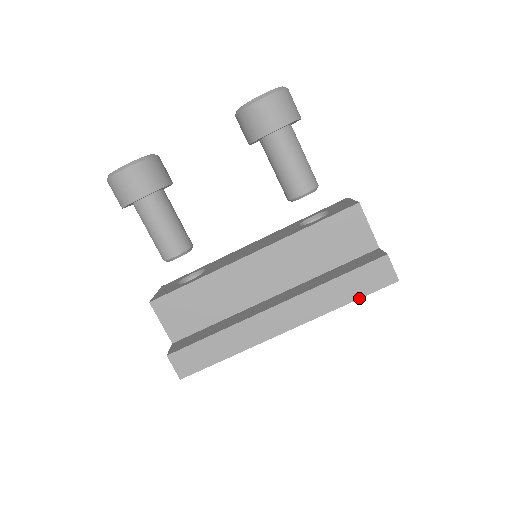
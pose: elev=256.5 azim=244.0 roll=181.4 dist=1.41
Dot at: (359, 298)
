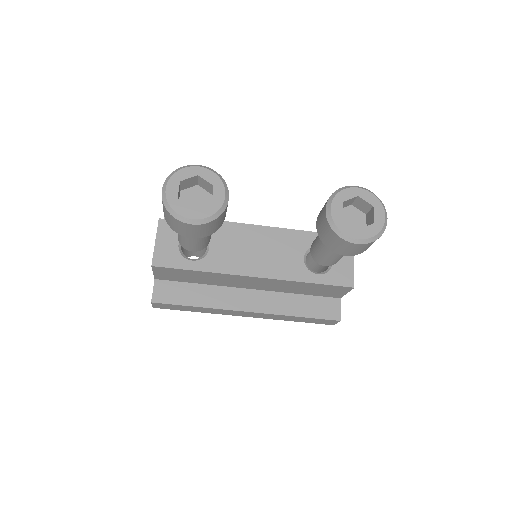
Dot at: occluded
